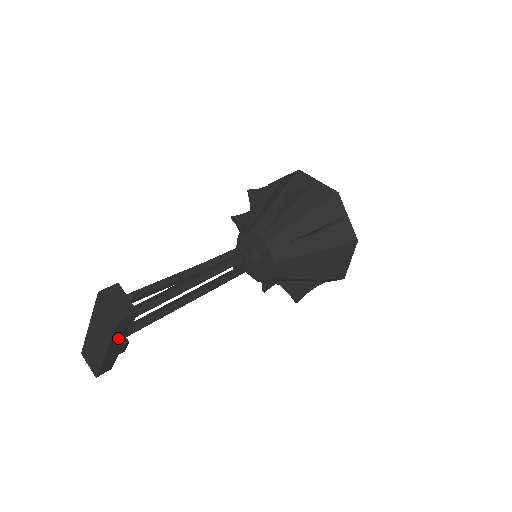
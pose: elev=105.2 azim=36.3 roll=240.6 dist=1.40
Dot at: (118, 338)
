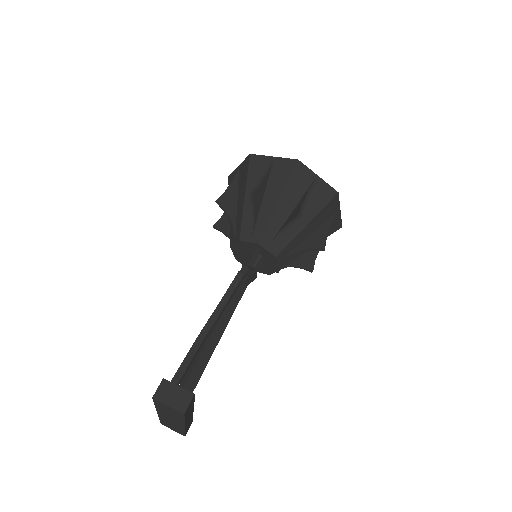
Dot at: (188, 414)
